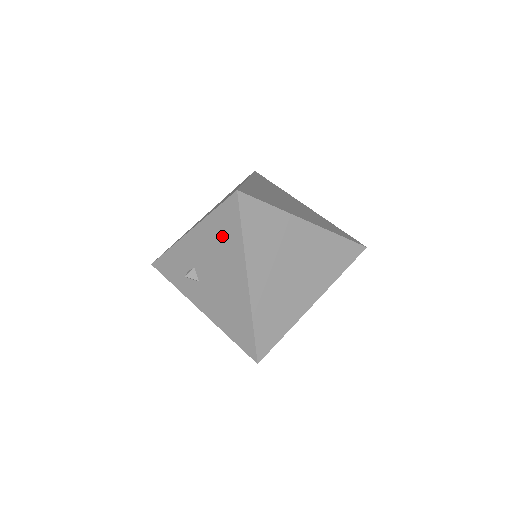
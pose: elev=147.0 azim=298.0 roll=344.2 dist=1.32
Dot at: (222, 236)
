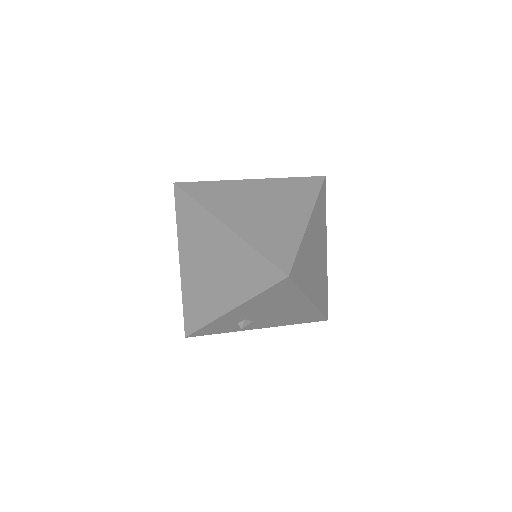
Dot at: (276, 298)
